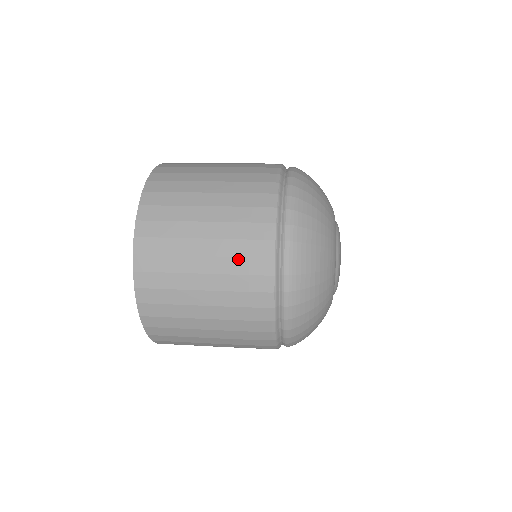
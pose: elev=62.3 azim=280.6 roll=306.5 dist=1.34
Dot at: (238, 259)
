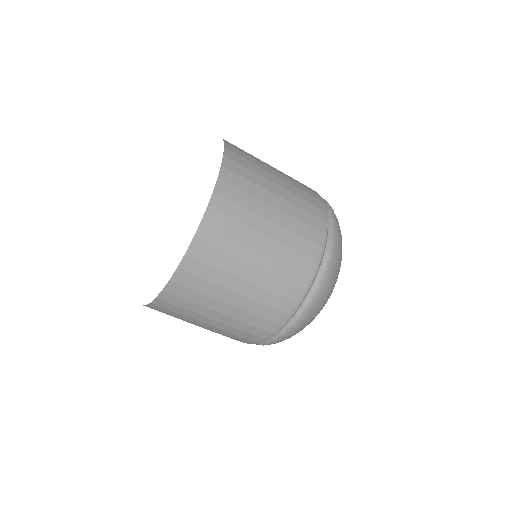
Dot at: (294, 252)
